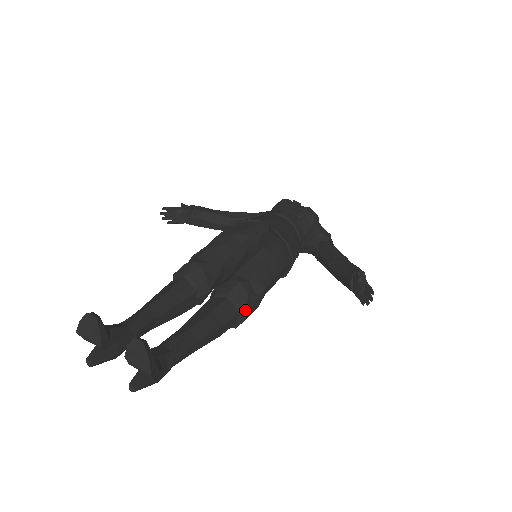
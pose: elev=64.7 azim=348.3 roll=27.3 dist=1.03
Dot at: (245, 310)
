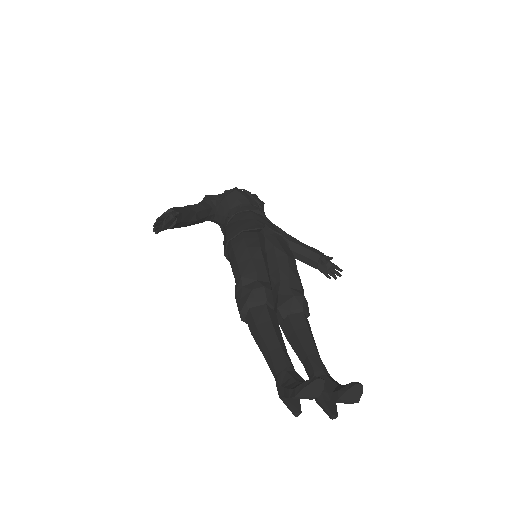
Dot at: occluded
